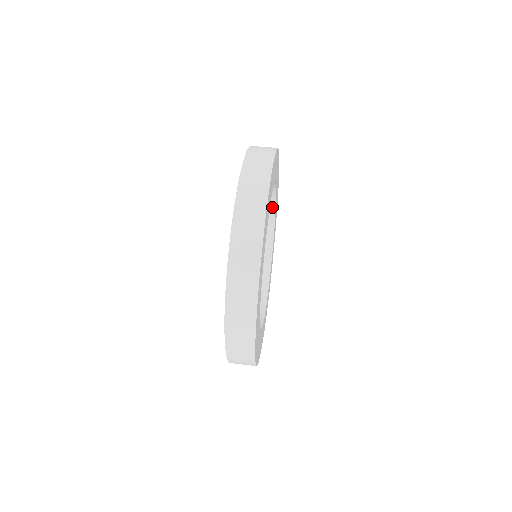
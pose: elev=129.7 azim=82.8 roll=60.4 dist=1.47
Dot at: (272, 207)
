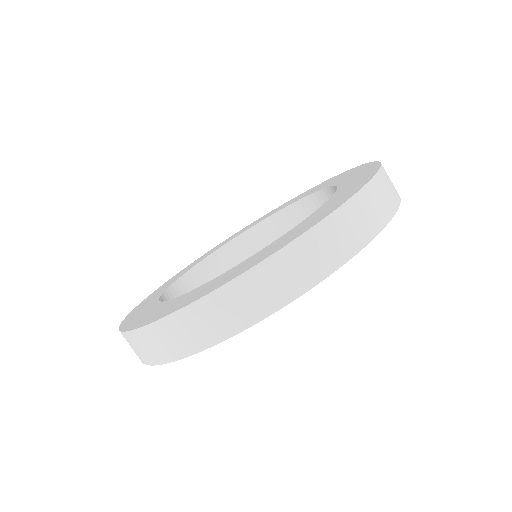
Dot at: occluded
